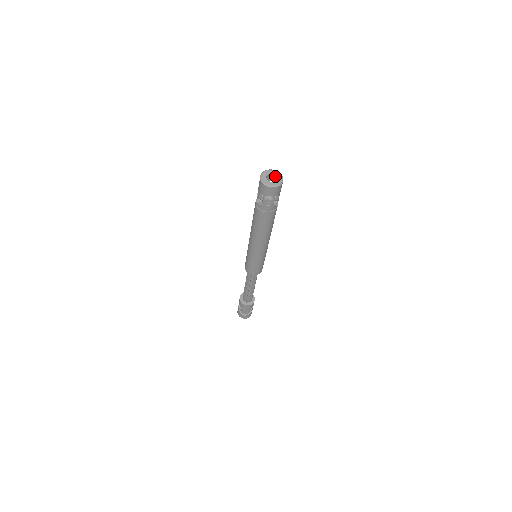
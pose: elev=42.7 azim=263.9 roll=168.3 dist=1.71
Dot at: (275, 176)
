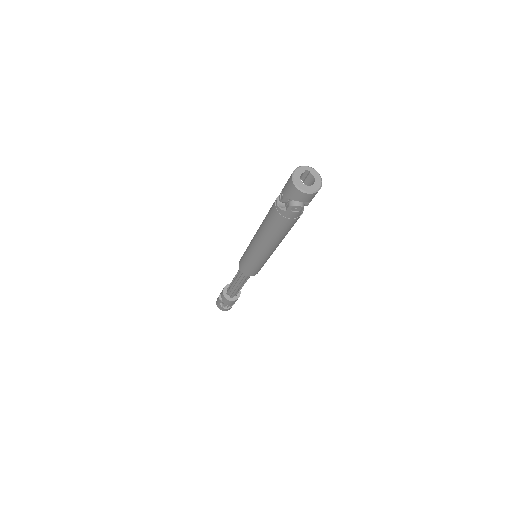
Dot at: (311, 176)
